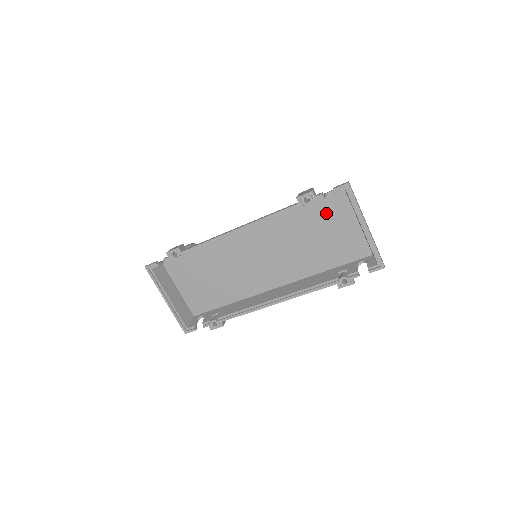
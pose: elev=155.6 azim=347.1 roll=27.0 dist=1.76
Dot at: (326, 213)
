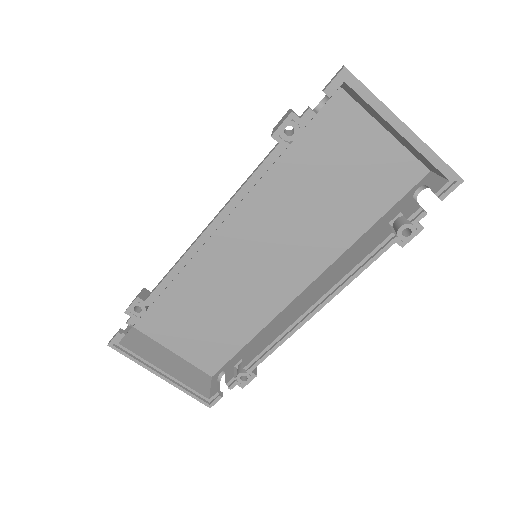
Dot at: (329, 141)
